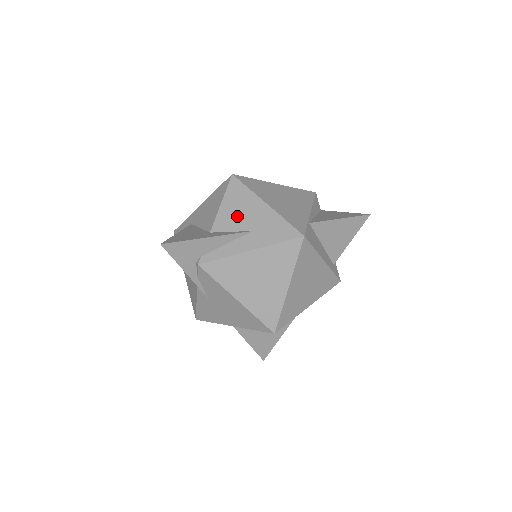
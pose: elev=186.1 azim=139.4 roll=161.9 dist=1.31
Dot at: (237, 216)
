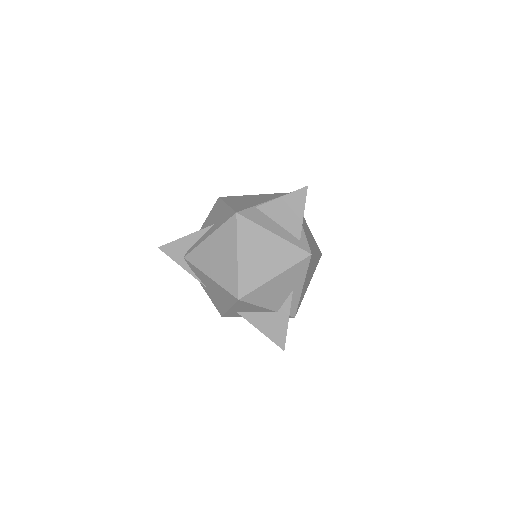
Dot at: (211, 220)
